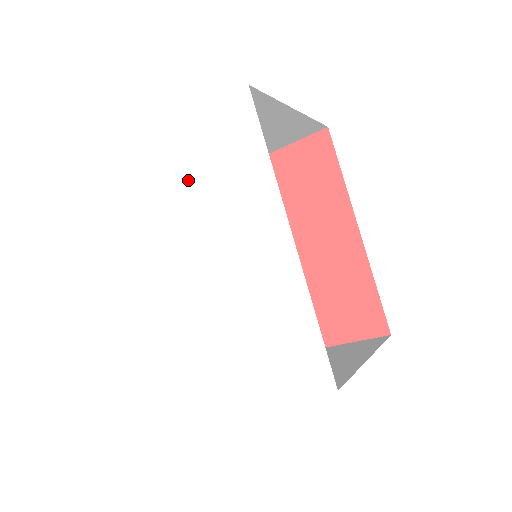
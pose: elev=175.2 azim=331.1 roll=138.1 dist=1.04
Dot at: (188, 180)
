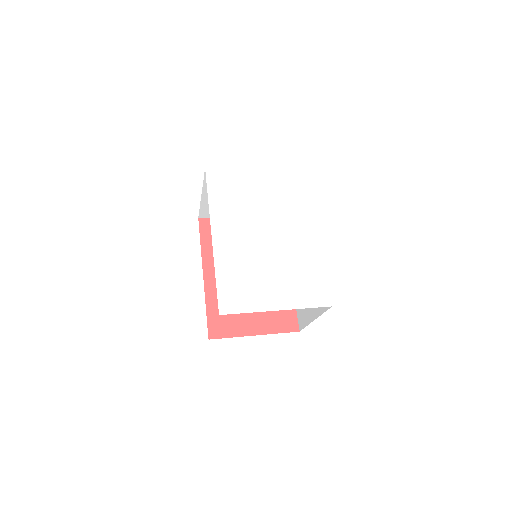
Dot at: (265, 193)
